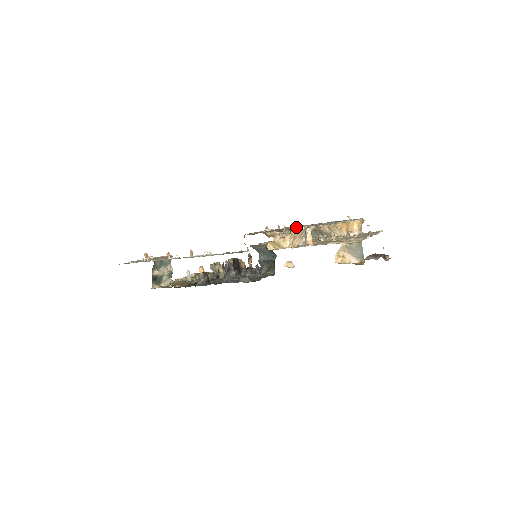
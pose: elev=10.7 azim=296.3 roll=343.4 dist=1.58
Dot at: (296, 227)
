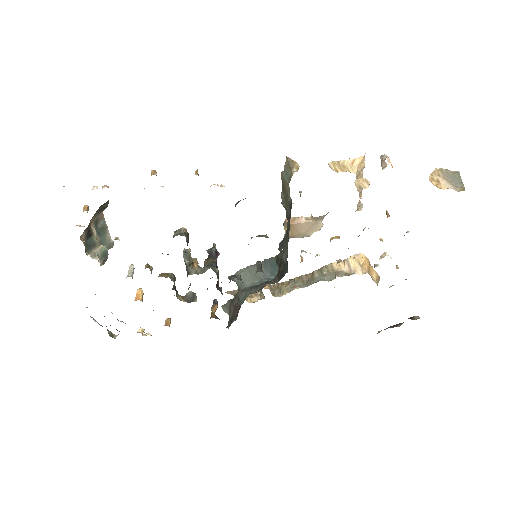
Dot at: occluded
